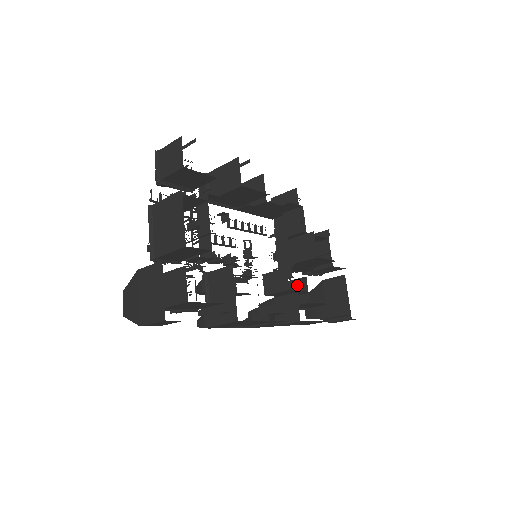
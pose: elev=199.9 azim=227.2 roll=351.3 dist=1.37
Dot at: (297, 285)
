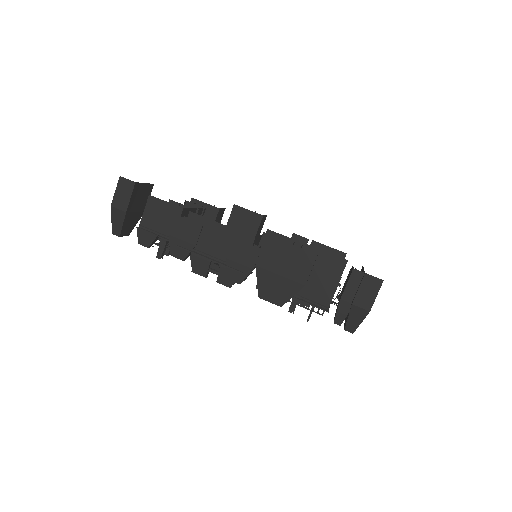
Dot at: occluded
